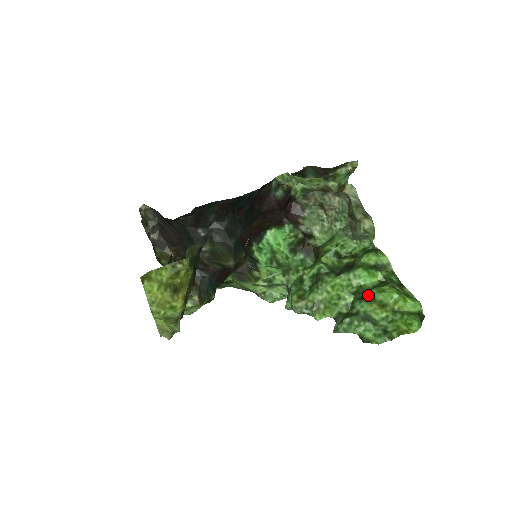
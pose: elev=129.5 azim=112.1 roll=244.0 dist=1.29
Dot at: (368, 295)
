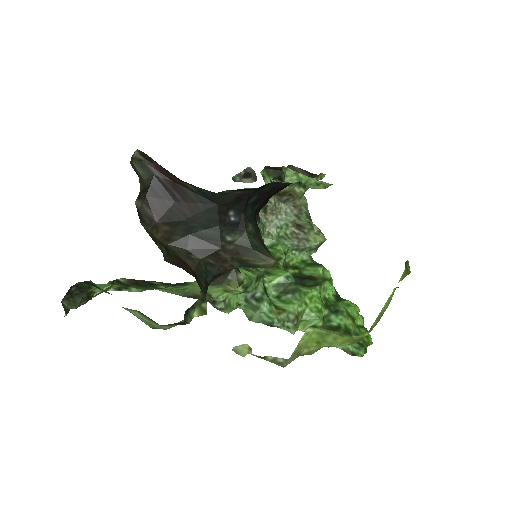
Dot at: (342, 309)
